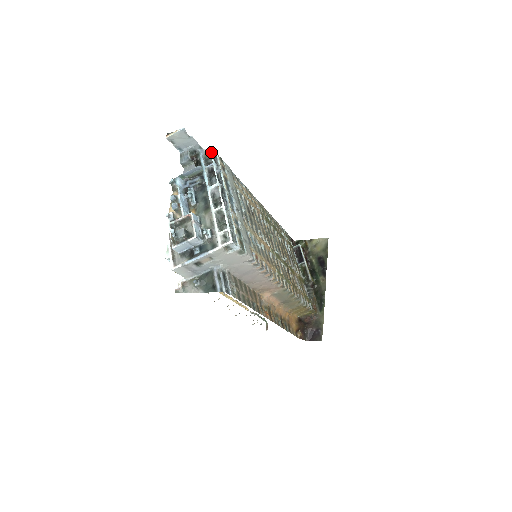
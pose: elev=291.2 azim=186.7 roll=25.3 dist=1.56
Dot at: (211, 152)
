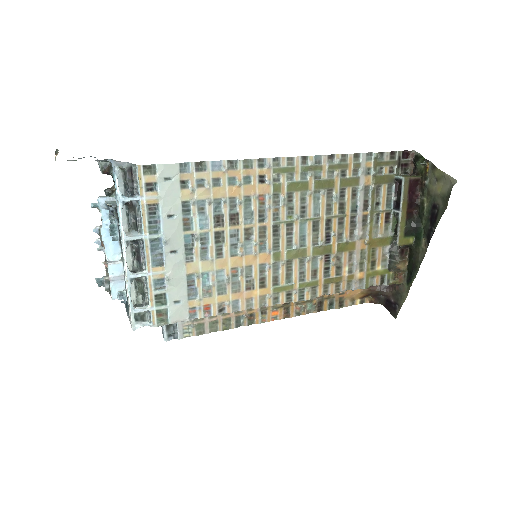
Dot at: (116, 176)
